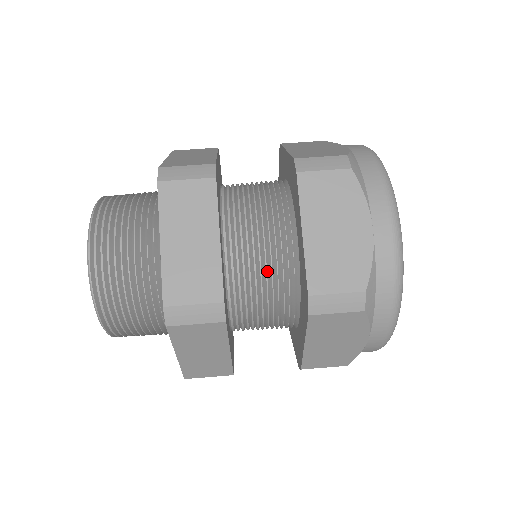
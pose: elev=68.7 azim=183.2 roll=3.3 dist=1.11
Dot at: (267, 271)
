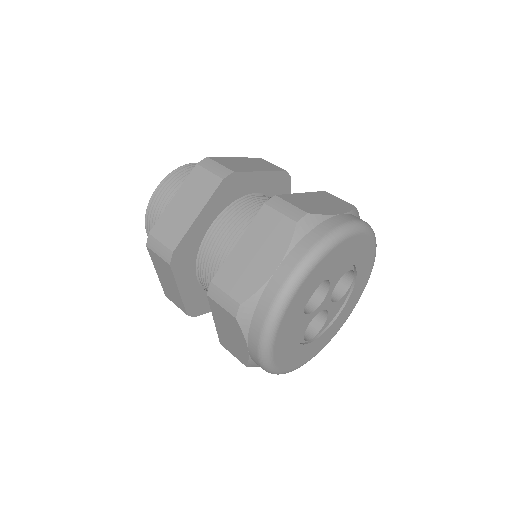
Dot at: occluded
